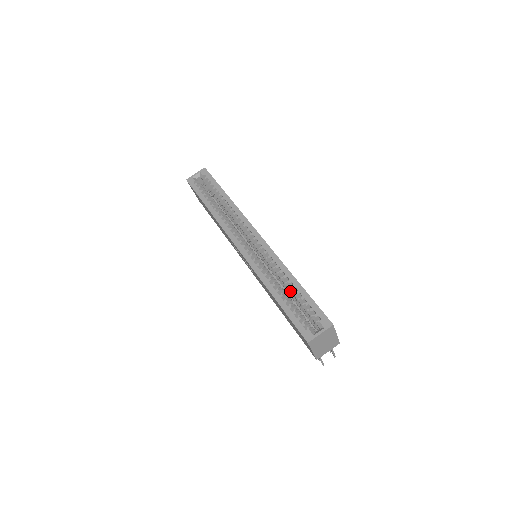
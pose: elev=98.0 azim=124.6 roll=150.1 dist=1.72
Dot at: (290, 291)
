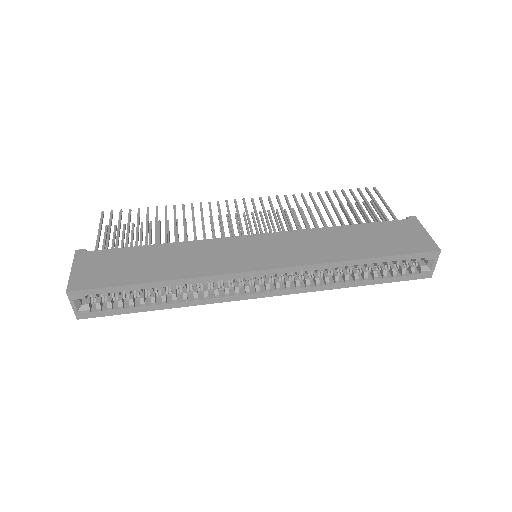
Dot at: (364, 265)
